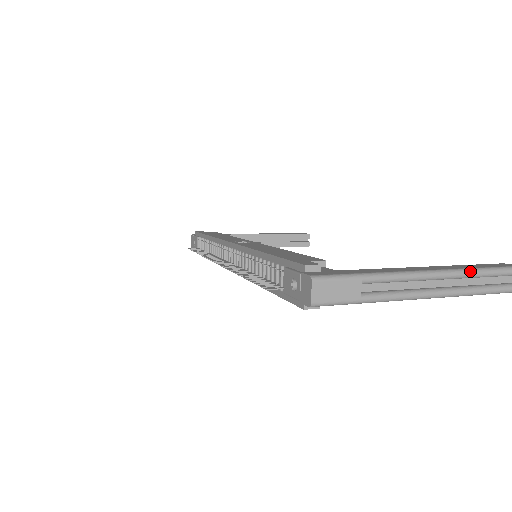
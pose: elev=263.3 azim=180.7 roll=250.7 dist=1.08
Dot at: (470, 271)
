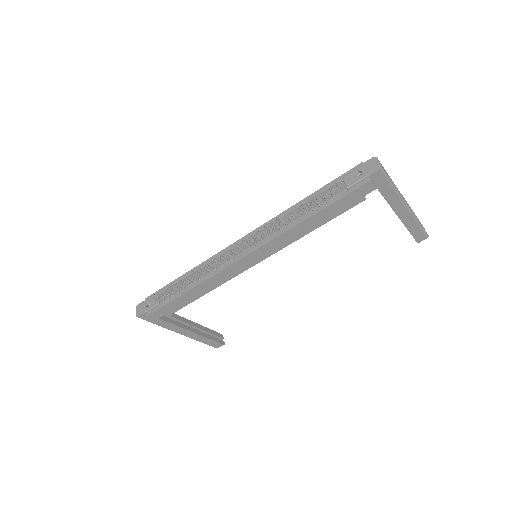
Dot at: (412, 210)
